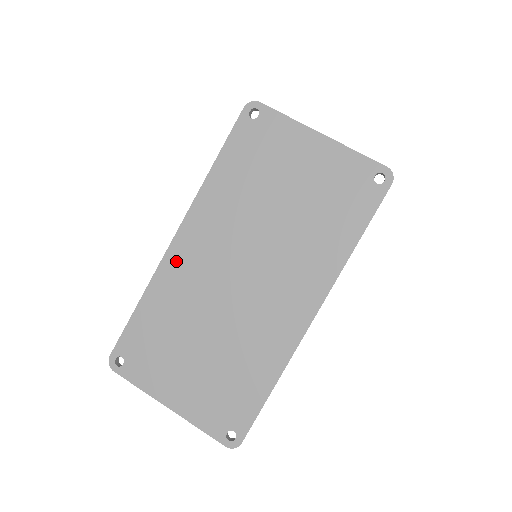
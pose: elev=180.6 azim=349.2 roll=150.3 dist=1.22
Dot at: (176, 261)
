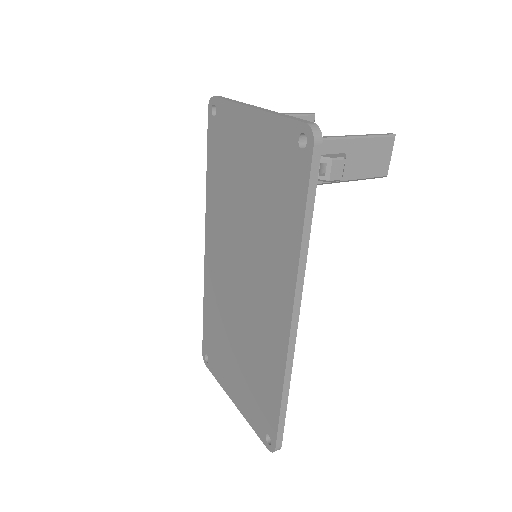
Dot at: (210, 270)
